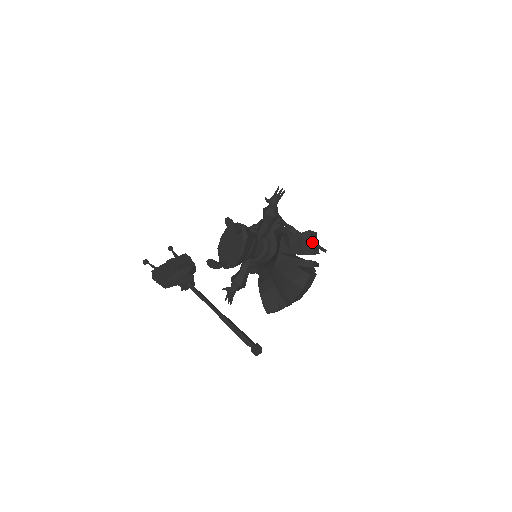
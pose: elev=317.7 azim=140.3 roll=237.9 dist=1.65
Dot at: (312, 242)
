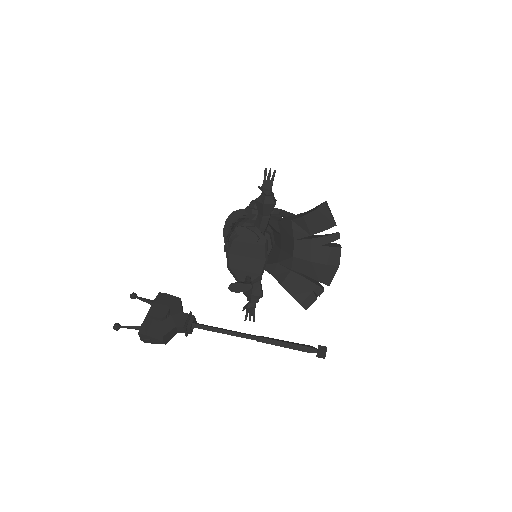
Dot at: (330, 213)
